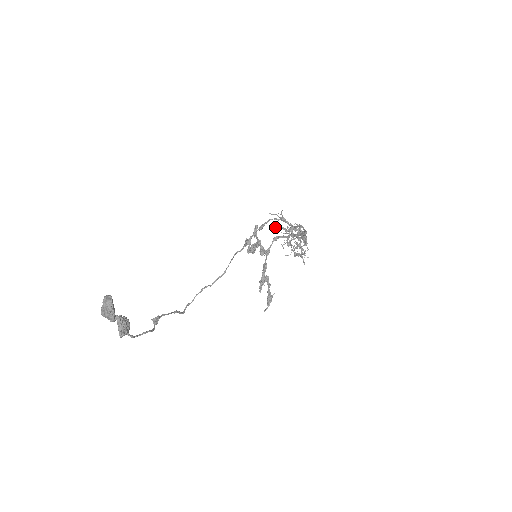
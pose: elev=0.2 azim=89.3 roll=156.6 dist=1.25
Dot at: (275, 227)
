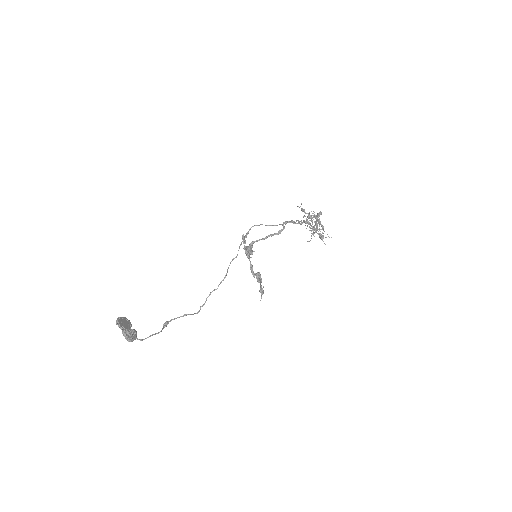
Dot at: occluded
